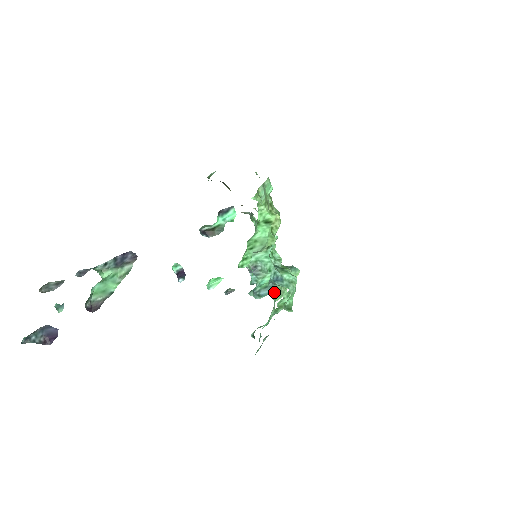
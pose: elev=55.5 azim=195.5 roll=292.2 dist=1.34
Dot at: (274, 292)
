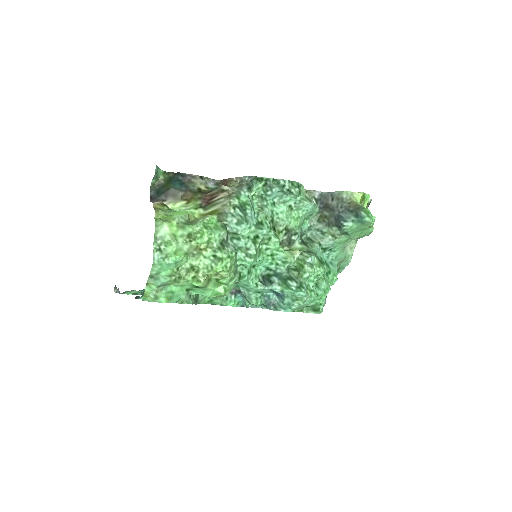
Dot at: (333, 250)
